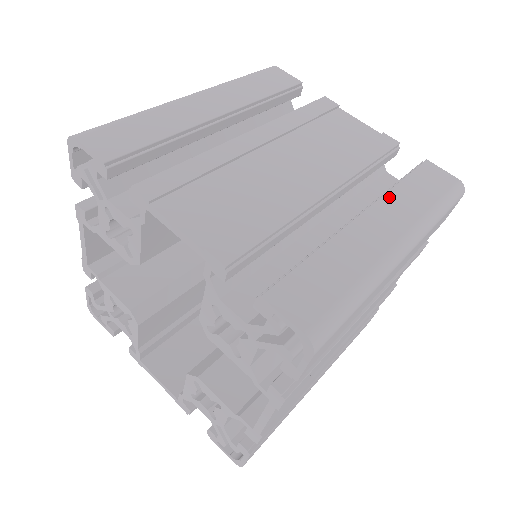
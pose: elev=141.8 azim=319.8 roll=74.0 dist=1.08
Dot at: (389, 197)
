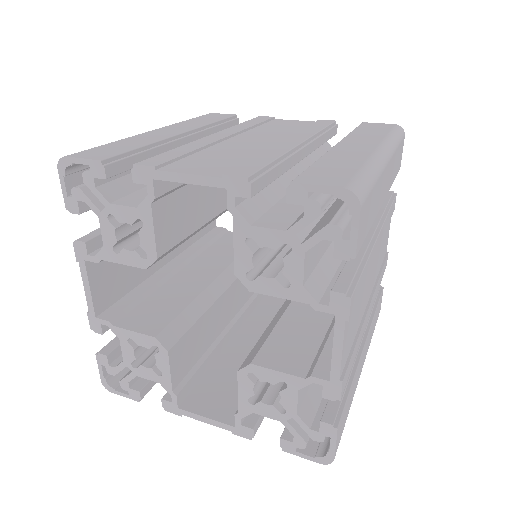
Dot at: (350, 136)
